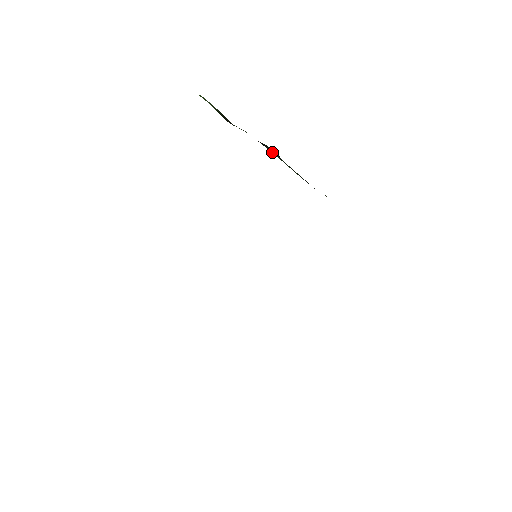
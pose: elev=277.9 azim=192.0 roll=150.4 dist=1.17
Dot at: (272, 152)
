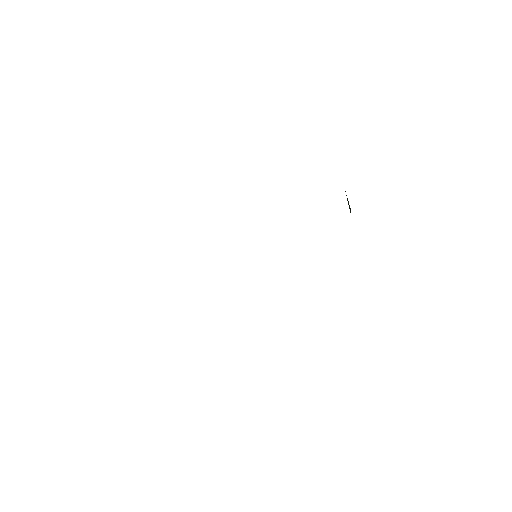
Dot at: occluded
